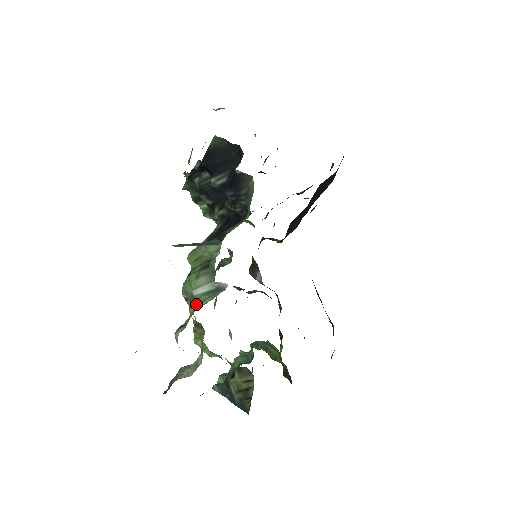
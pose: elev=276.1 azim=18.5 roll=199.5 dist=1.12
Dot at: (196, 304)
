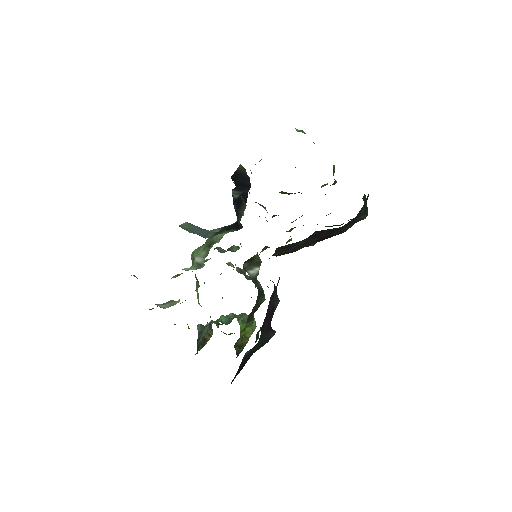
Dot at: (191, 266)
